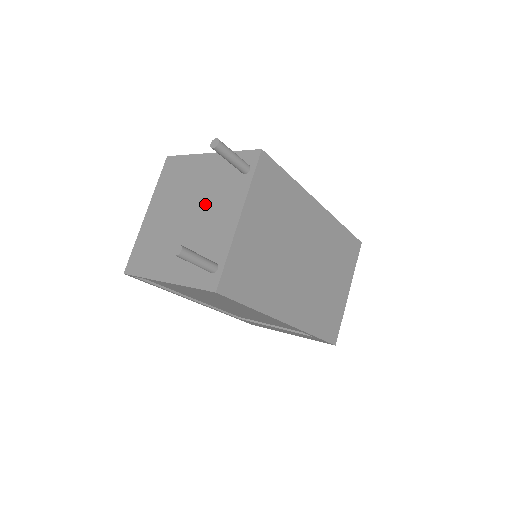
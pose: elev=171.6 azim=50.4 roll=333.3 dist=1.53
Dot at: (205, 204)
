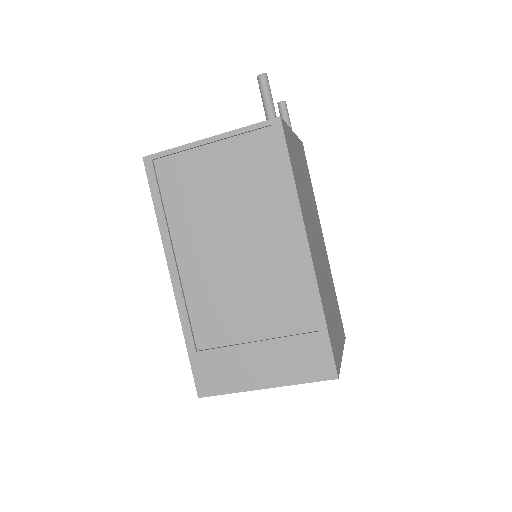
Dot at: occluded
